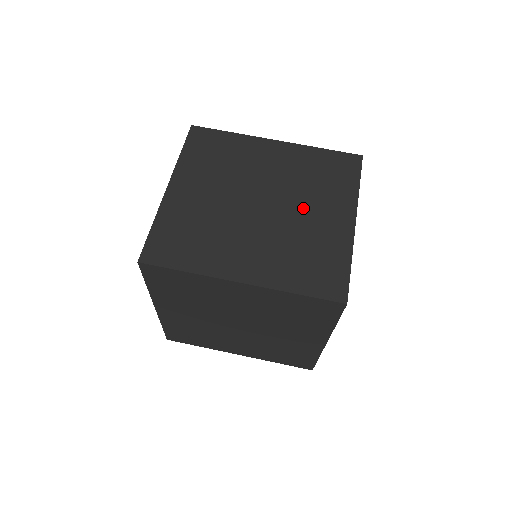
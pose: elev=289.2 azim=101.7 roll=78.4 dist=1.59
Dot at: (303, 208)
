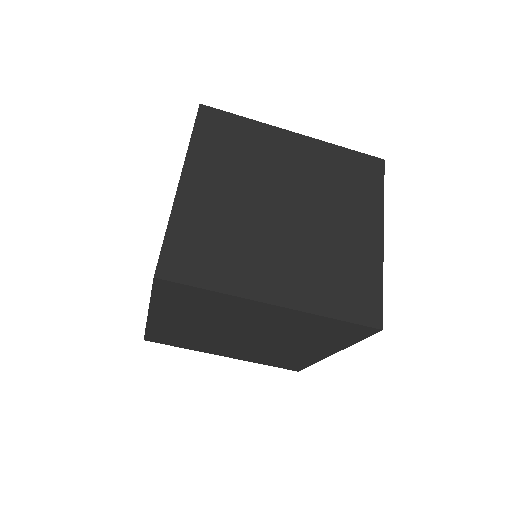
Dot at: (331, 217)
